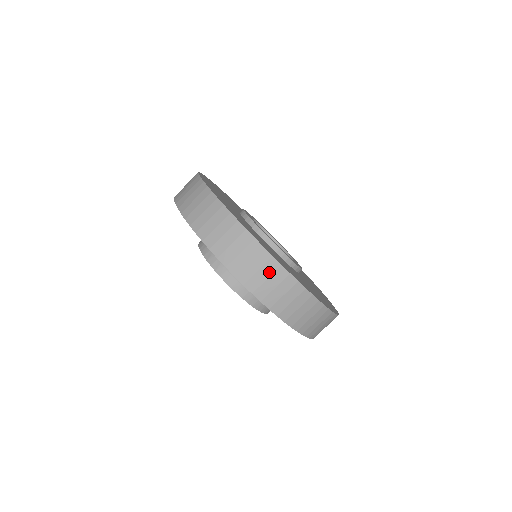
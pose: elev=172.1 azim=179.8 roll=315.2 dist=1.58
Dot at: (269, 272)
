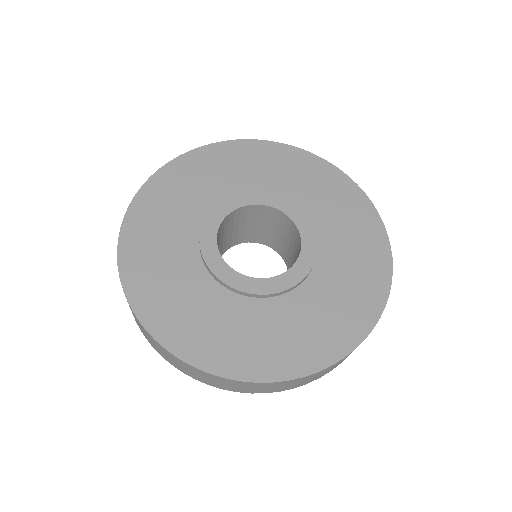
Dot at: (144, 331)
